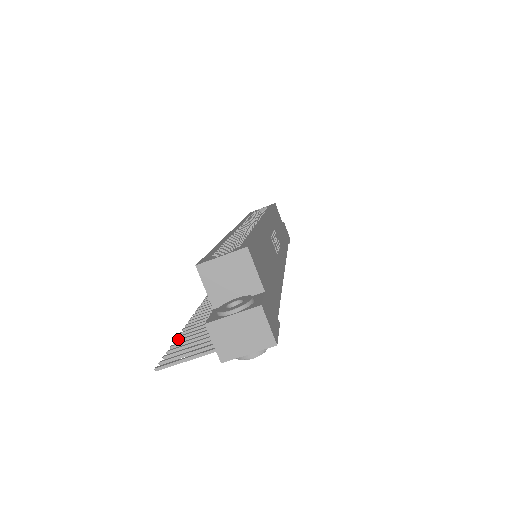
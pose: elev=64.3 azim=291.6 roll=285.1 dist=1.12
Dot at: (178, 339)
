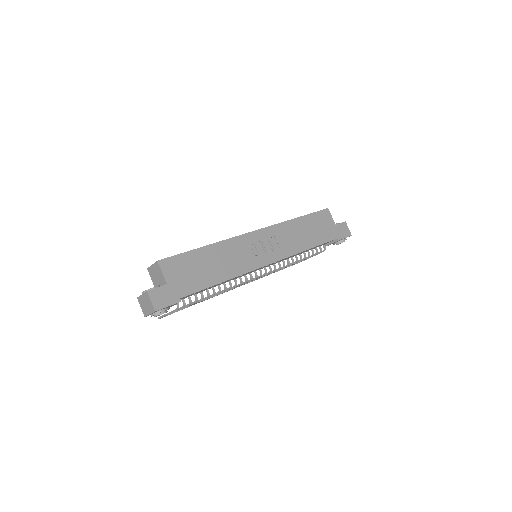
Dot at: occluded
